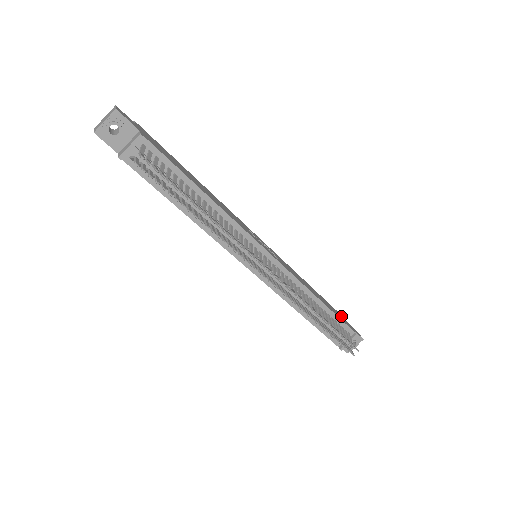
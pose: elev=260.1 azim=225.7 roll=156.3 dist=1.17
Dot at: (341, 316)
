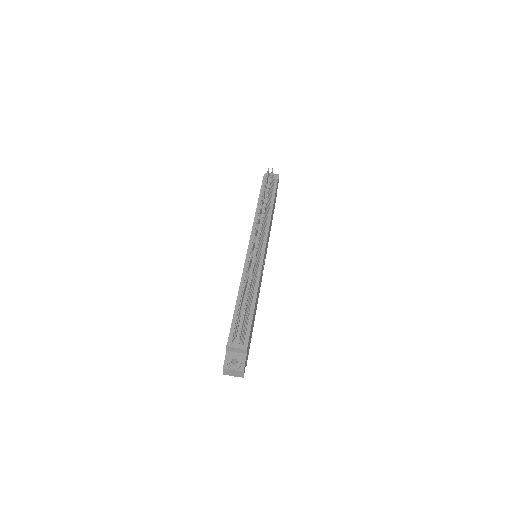
Dot at: occluded
